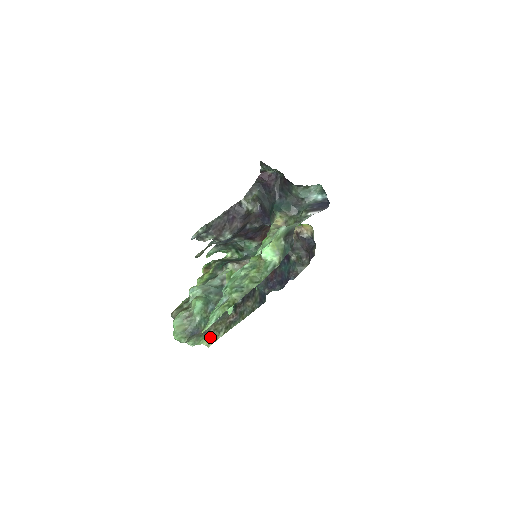
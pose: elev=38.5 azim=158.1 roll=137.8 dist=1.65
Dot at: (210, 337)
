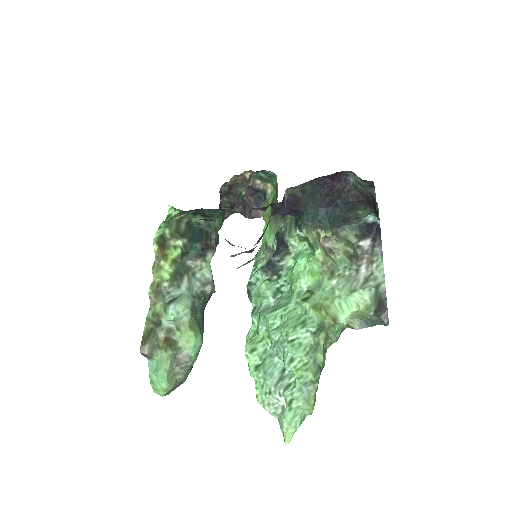
Dot at: occluded
